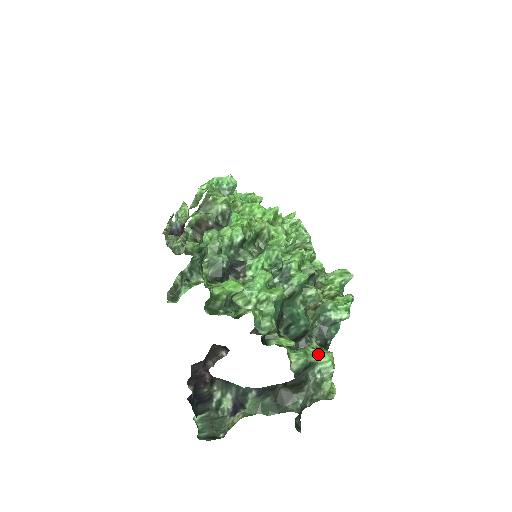
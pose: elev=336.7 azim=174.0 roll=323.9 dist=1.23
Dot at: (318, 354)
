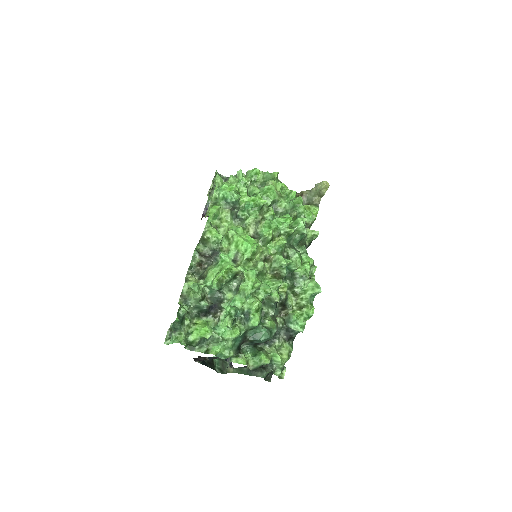
Dot at: (274, 355)
